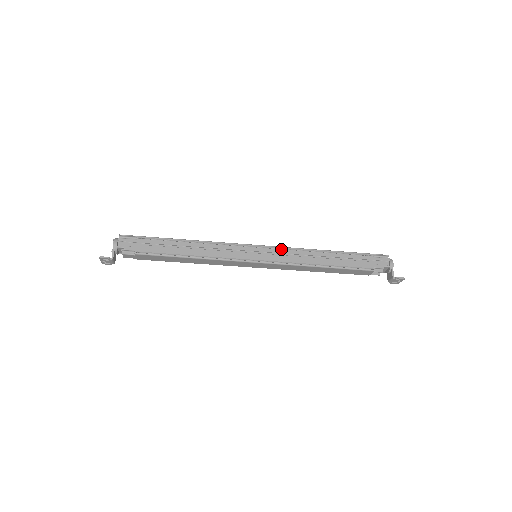
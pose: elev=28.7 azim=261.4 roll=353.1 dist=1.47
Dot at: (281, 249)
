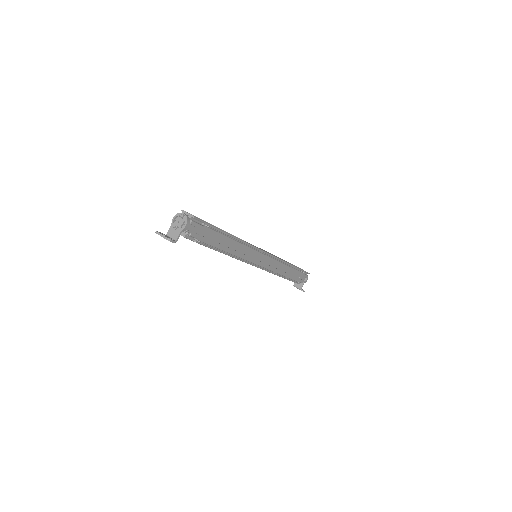
Dot at: (274, 259)
